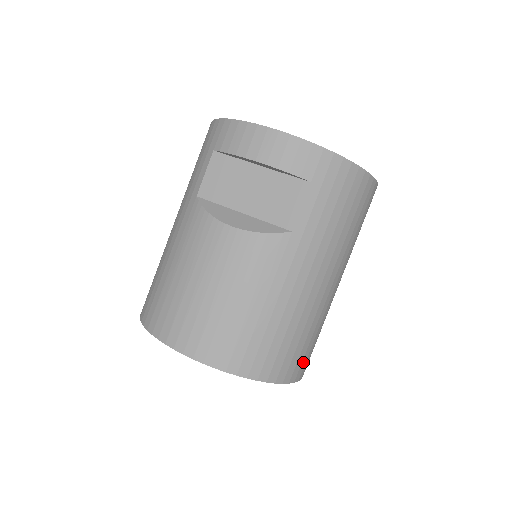
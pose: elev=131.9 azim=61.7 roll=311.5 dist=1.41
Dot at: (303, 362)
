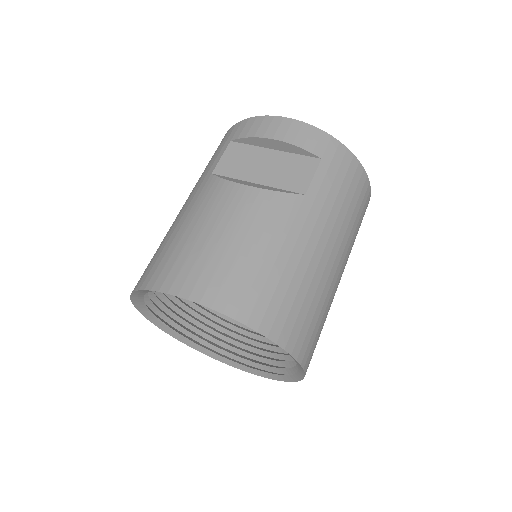
Dot at: (309, 345)
